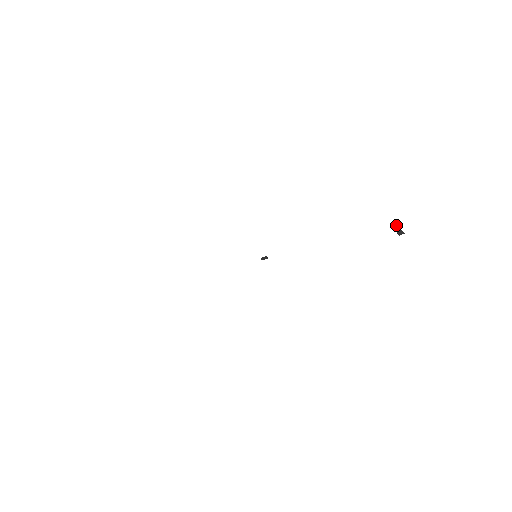
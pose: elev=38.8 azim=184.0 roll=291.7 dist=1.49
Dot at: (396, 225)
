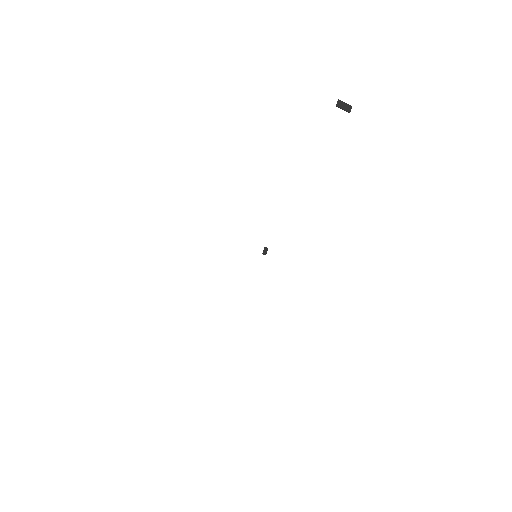
Dot at: (339, 101)
